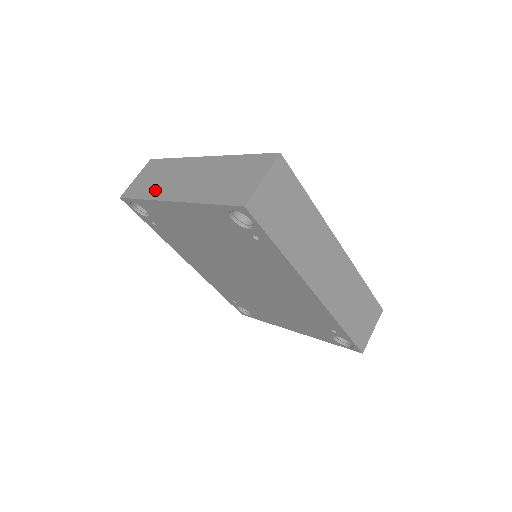
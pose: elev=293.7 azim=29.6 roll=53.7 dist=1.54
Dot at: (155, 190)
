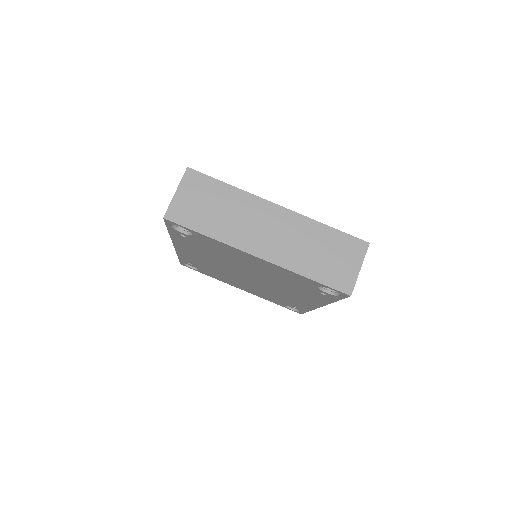
Dot at: (224, 230)
